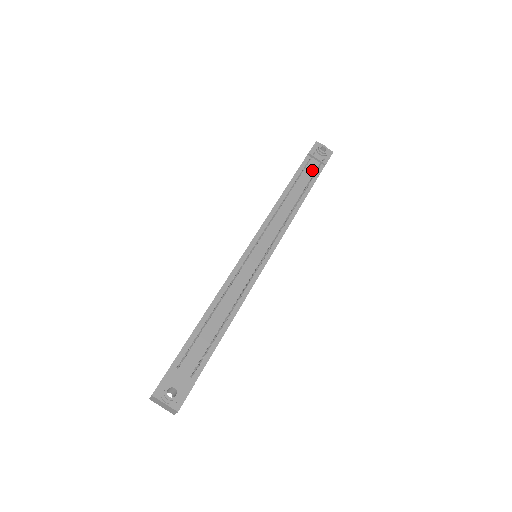
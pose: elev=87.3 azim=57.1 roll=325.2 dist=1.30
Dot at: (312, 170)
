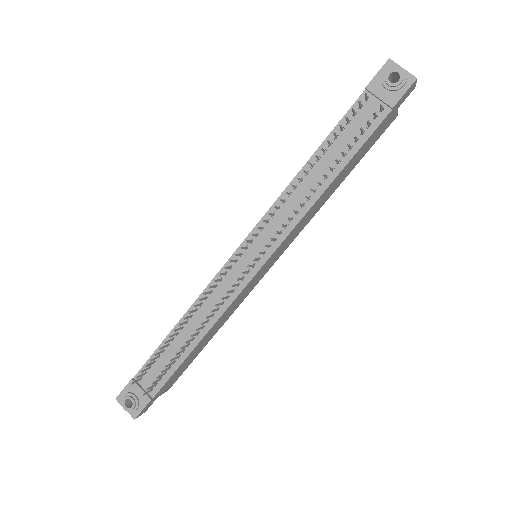
Dot at: (364, 121)
